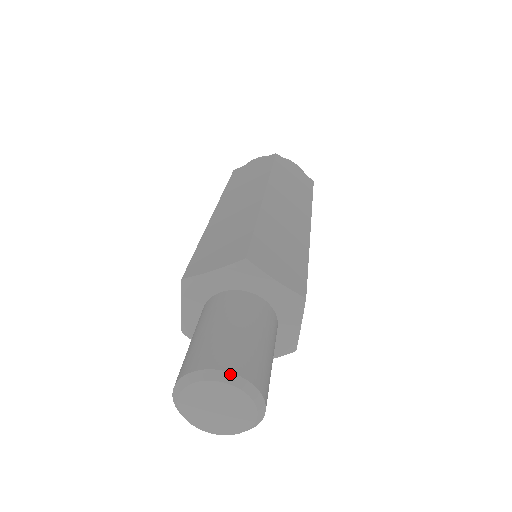
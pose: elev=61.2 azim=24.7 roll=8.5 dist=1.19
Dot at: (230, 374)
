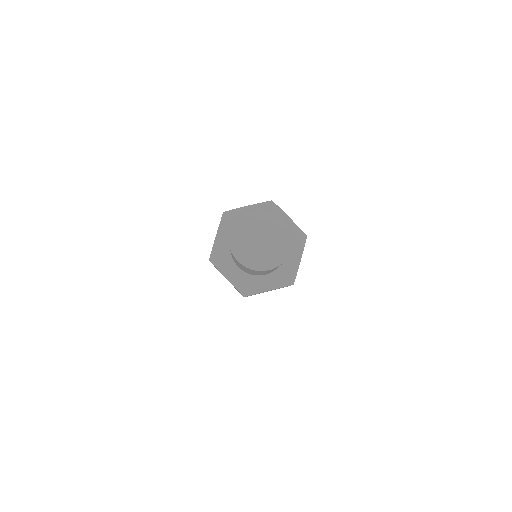
Dot at: (244, 210)
